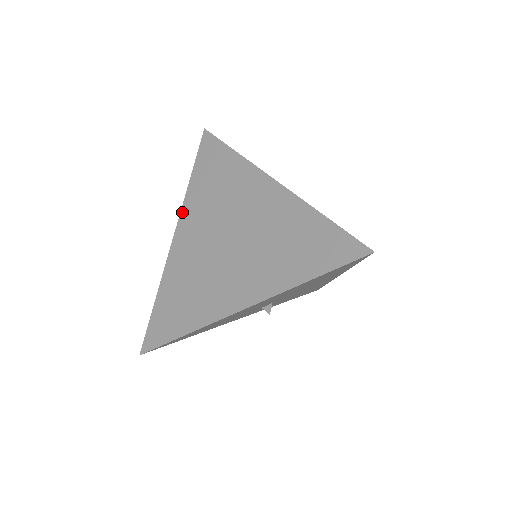
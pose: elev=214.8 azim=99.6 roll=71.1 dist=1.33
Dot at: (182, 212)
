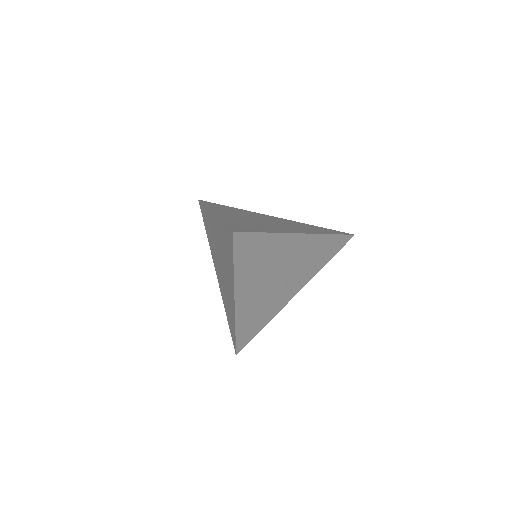
Dot at: (212, 258)
